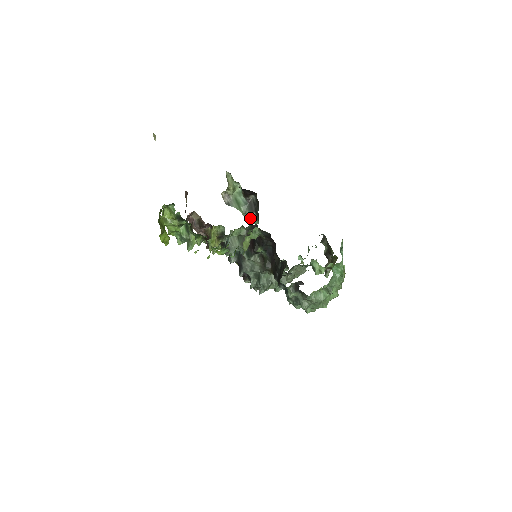
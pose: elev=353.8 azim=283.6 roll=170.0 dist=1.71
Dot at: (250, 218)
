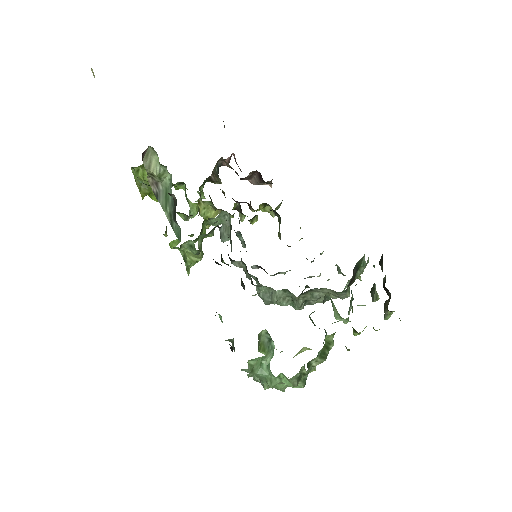
Dot at: (175, 227)
